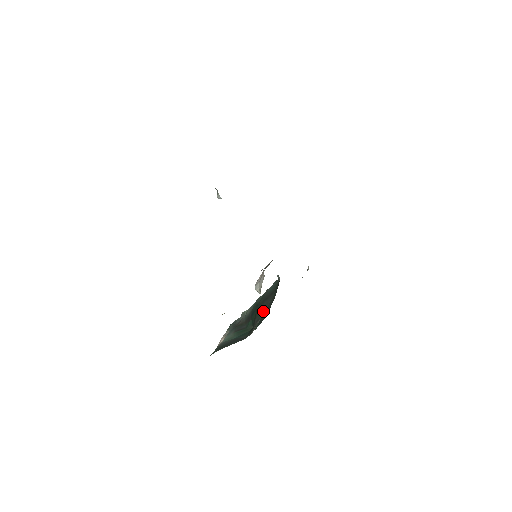
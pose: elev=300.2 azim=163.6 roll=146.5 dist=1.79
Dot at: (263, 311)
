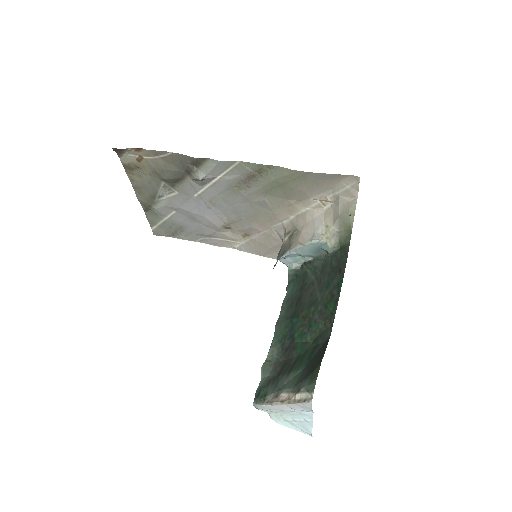
Dot at: (316, 299)
